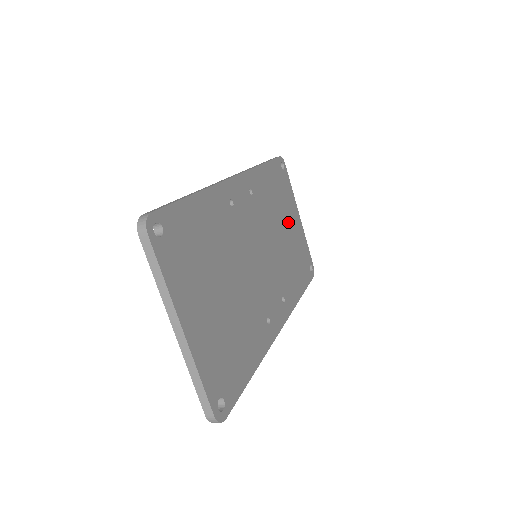
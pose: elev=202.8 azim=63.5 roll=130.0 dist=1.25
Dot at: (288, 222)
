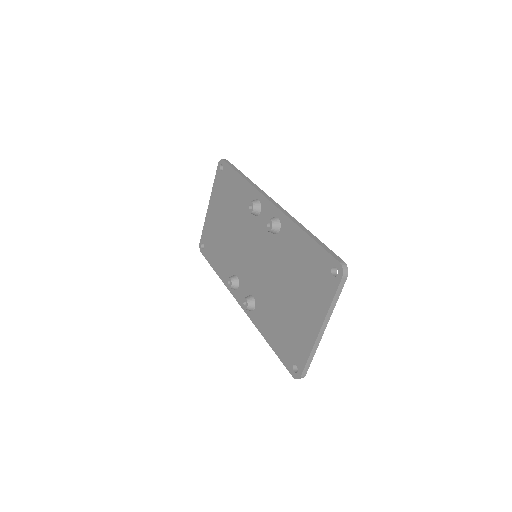
Dot at: occluded
